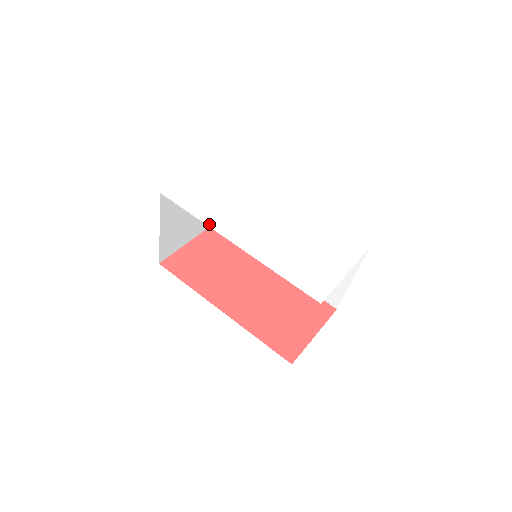
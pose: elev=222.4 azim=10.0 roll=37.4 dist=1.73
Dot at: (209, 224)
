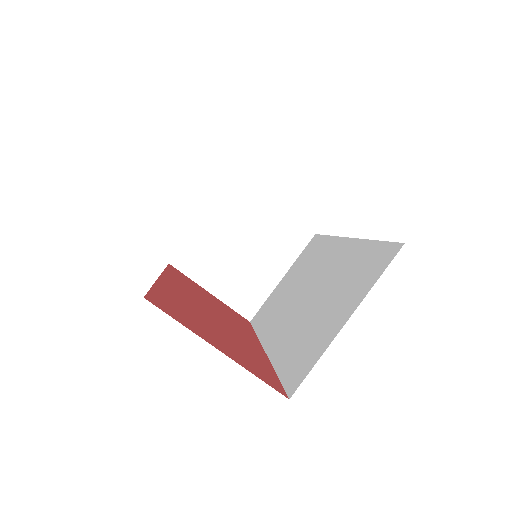
Dot at: occluded
